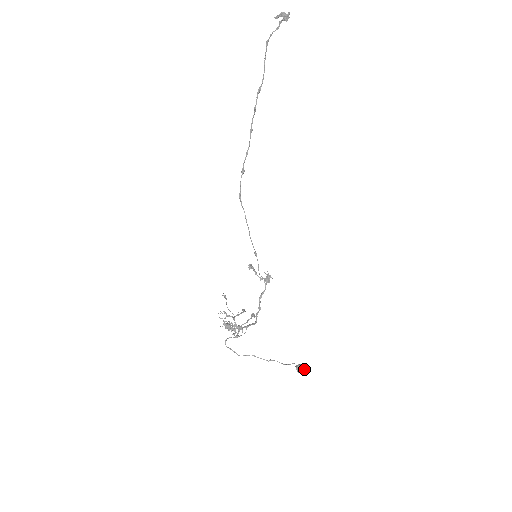
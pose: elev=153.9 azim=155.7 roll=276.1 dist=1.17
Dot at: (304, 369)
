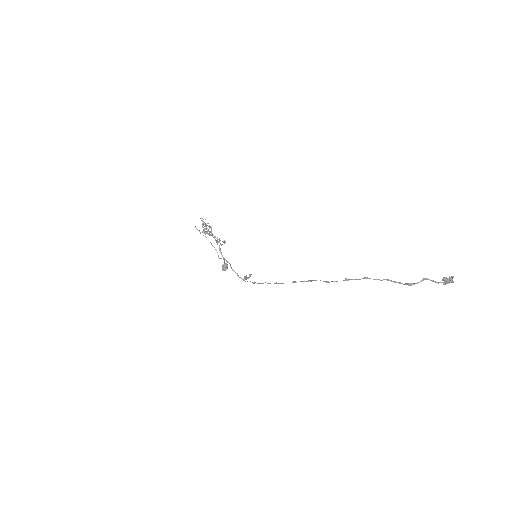
Dot at: occluded
